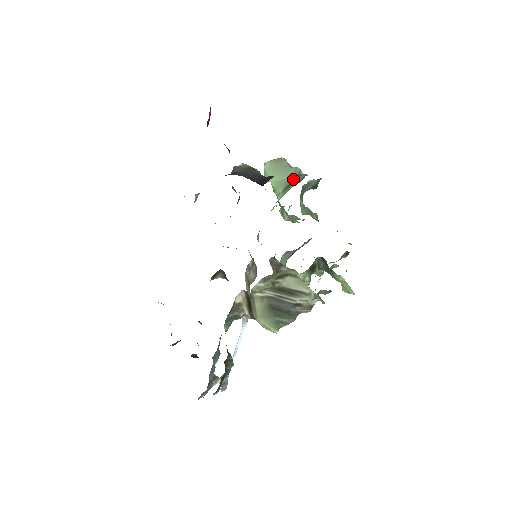
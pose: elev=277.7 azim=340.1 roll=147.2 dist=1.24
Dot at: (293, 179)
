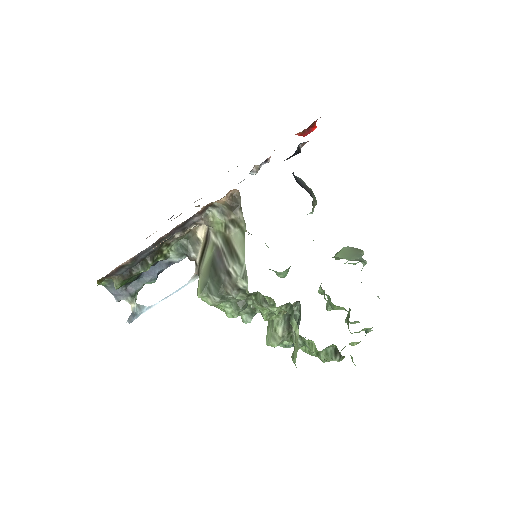
Dot at: occluded
